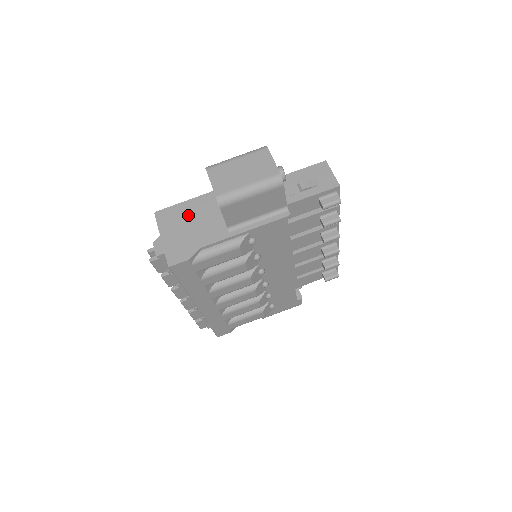
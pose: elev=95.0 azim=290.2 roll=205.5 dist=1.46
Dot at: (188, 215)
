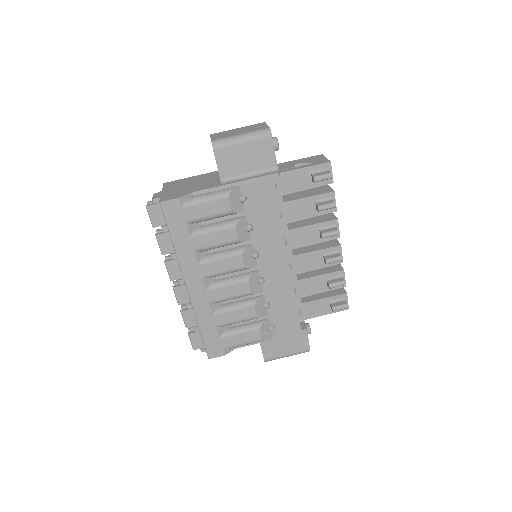
Dot at: (191, 181)
